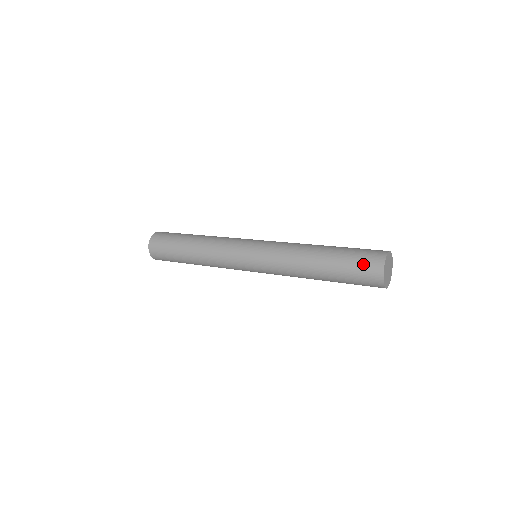
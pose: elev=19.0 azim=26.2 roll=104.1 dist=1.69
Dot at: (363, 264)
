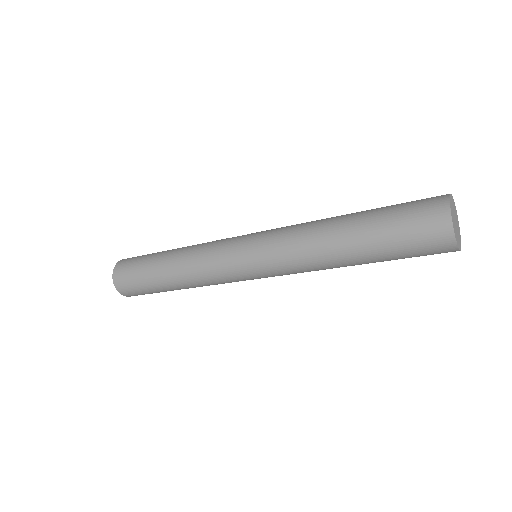
Dot at: (415, 210)
